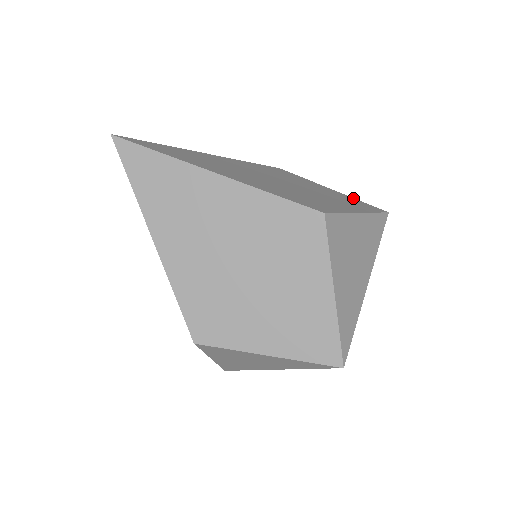
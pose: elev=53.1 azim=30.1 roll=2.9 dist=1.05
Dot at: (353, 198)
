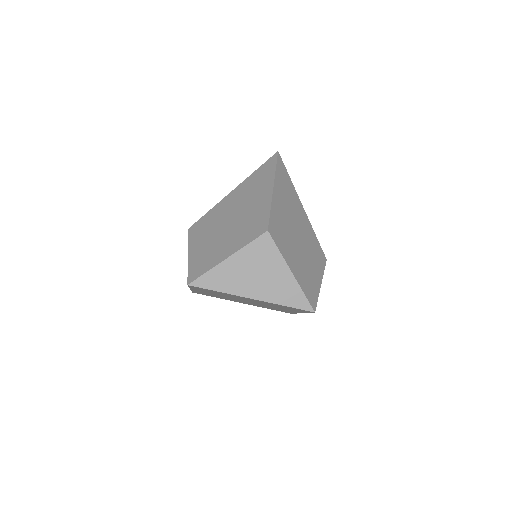
Dot at: (318, 293)
